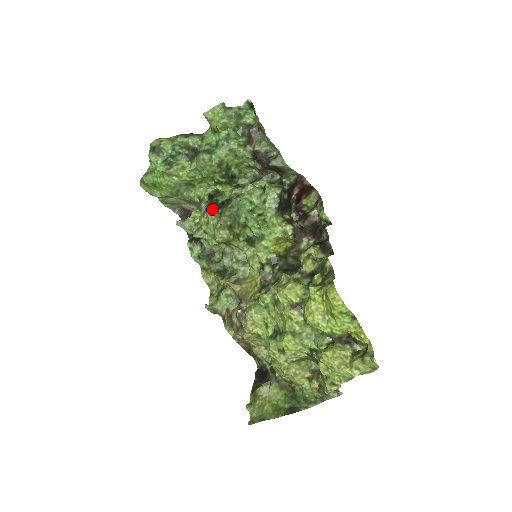
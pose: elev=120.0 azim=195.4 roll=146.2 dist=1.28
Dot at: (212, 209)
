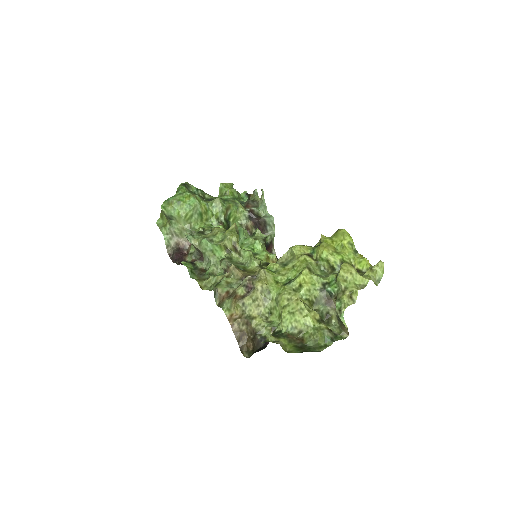
Dot at: occluded
